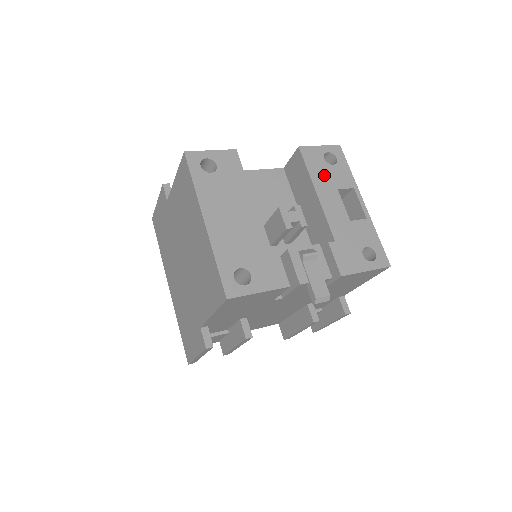
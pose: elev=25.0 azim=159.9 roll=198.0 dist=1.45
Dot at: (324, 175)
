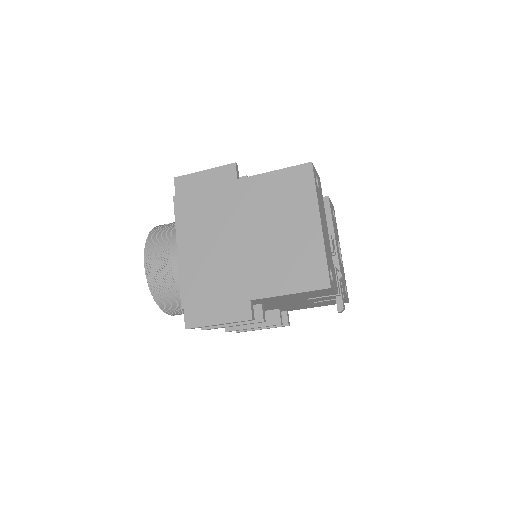
Dot at: (334, 224)
